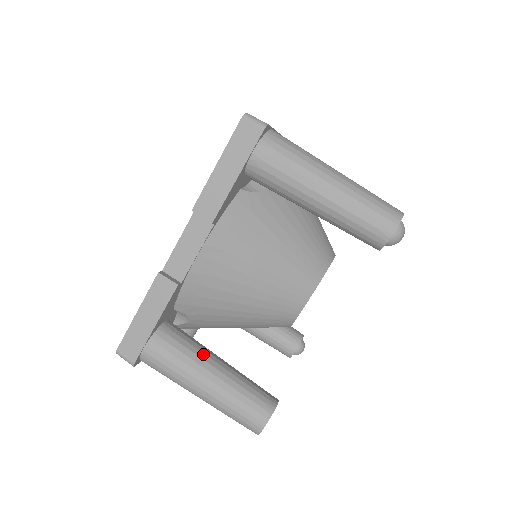
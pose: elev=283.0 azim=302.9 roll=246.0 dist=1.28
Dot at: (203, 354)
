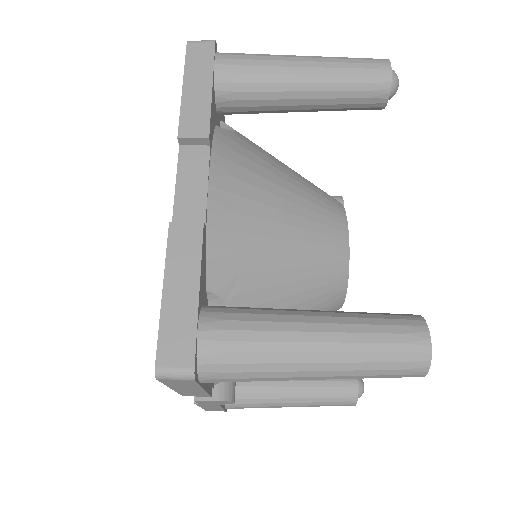
Dot at: (282, 309)
